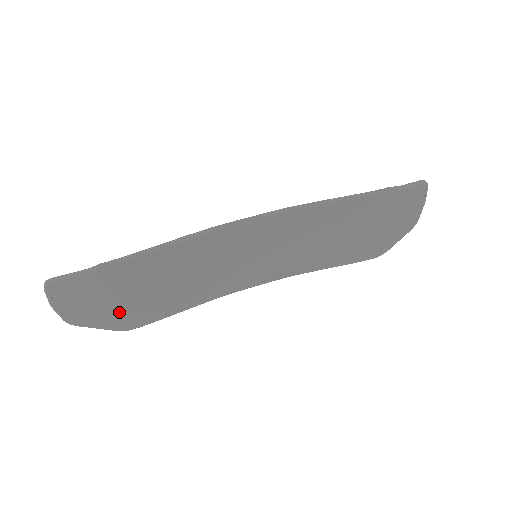
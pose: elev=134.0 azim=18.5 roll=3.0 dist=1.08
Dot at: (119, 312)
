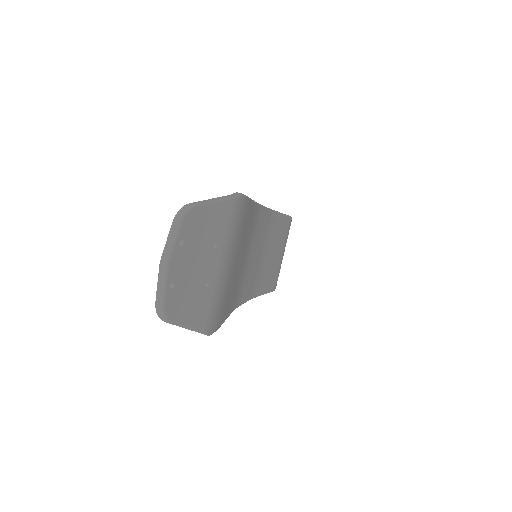
Dot at: (220, 289)
